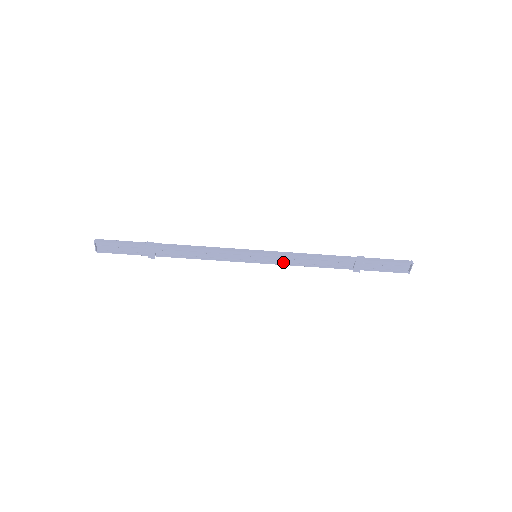
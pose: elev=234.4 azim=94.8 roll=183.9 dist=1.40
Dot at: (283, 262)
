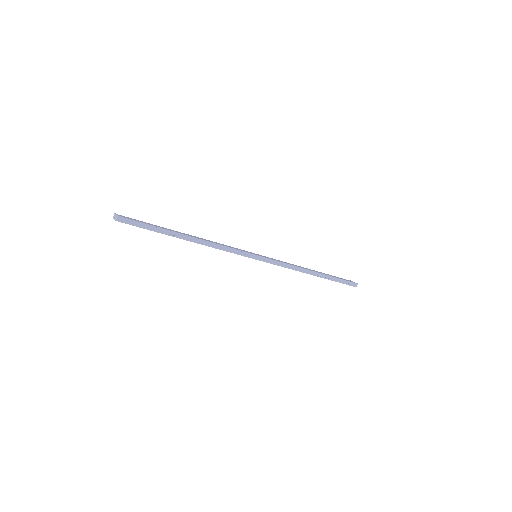
Dot at: occluded
